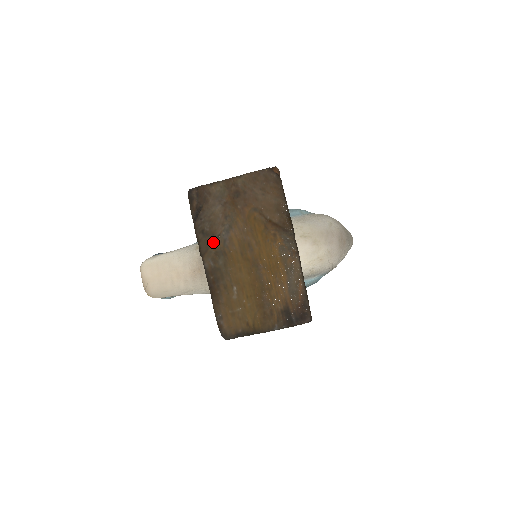
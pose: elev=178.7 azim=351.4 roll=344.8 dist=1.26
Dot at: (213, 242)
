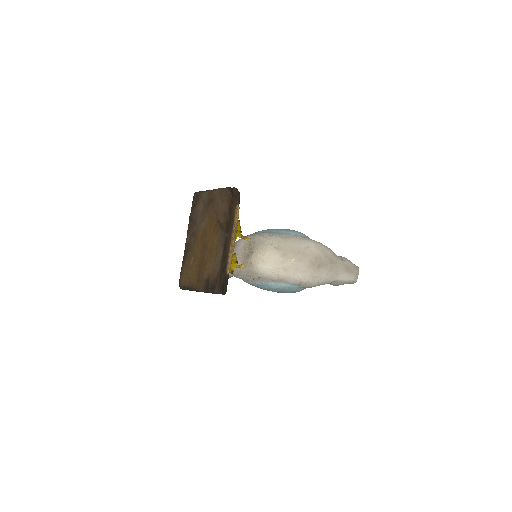
Dot at: (193, 227)
